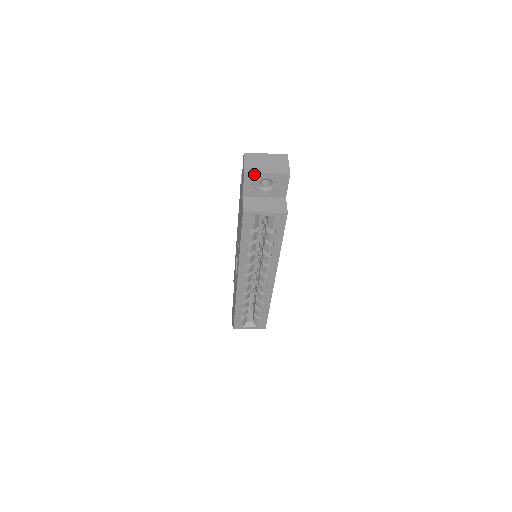
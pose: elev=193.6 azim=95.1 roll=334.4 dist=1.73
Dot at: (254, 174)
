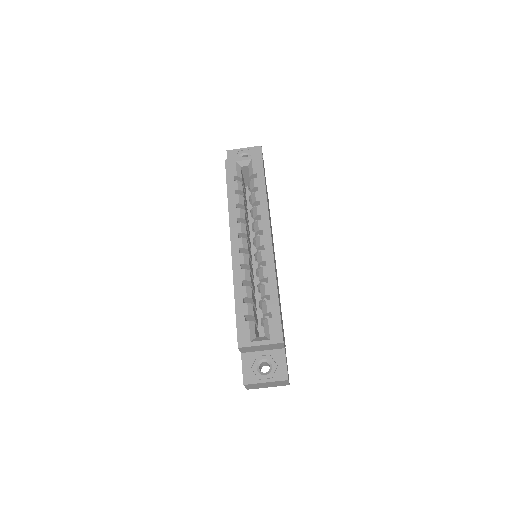
Dot at: (234, 151)
